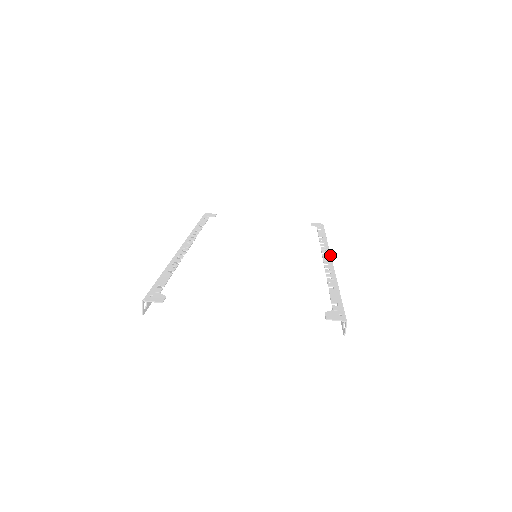
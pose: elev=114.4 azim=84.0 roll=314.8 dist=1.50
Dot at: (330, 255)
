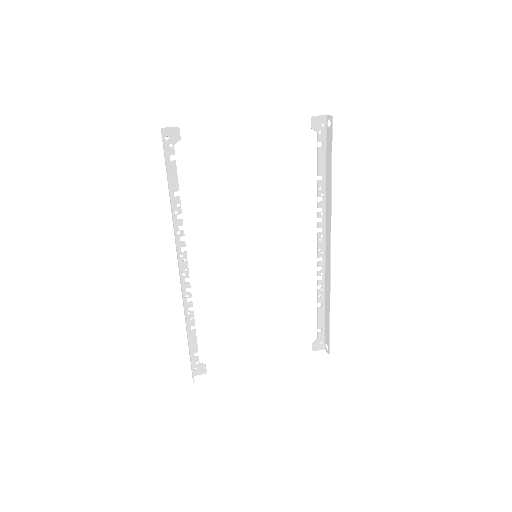
Dot at: (324, 254)
